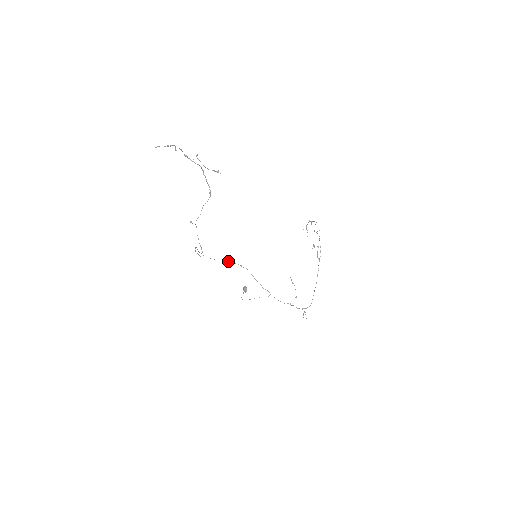
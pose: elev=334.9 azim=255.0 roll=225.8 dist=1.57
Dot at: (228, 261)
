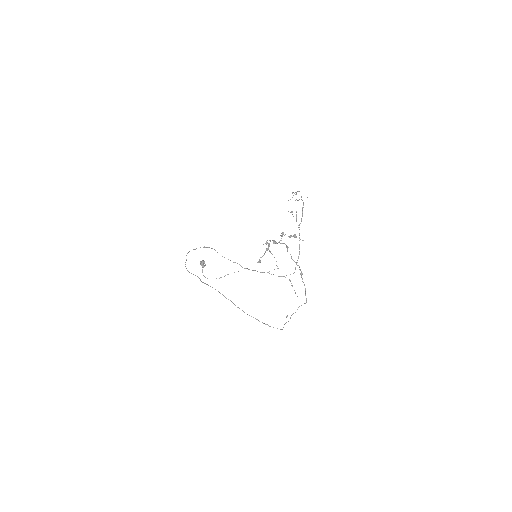
Dot at: occluded
